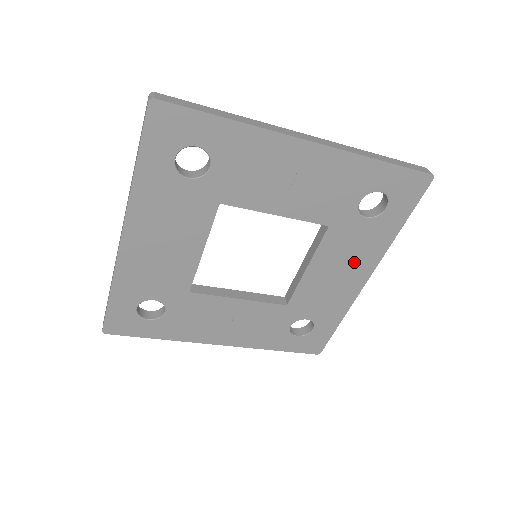
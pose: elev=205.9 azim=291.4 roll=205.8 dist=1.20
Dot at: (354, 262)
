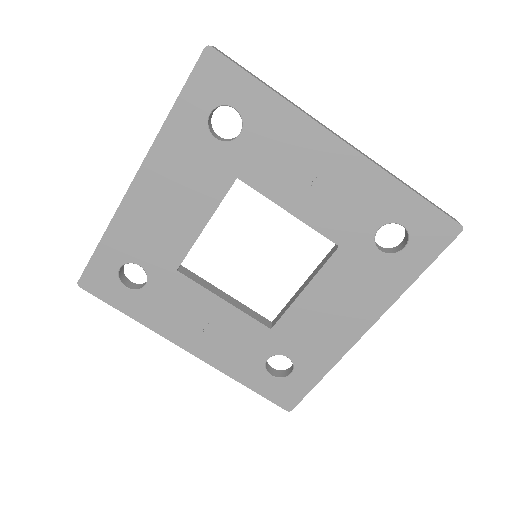
Dot at: (356, 302)
